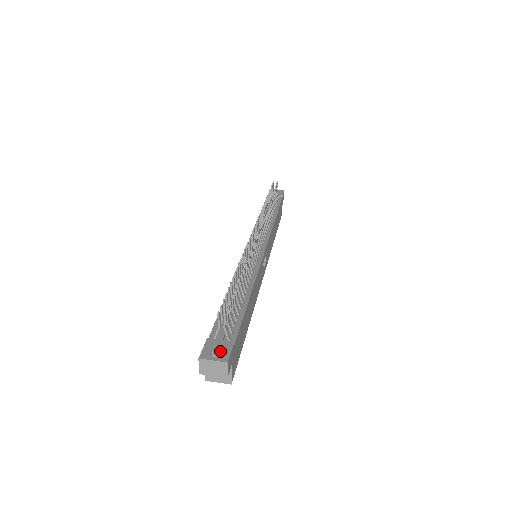
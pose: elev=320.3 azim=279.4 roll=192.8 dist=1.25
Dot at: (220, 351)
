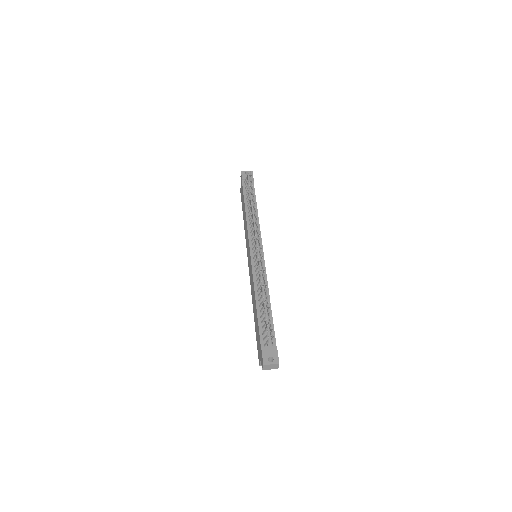
Dot at: (272, 357)
